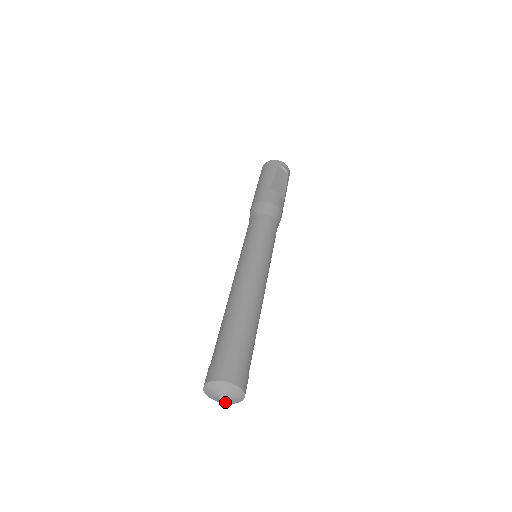
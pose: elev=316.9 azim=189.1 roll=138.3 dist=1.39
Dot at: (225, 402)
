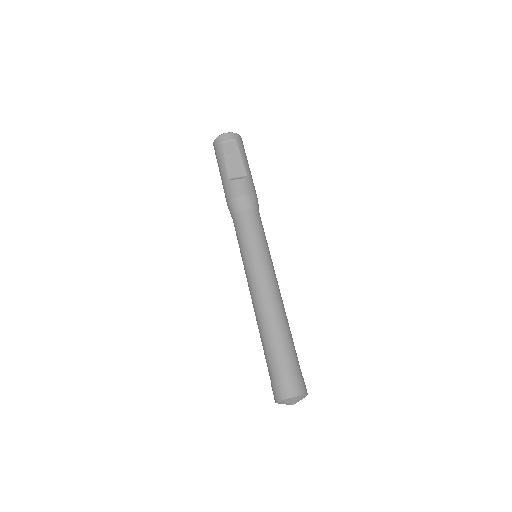
Dot at: occluded
